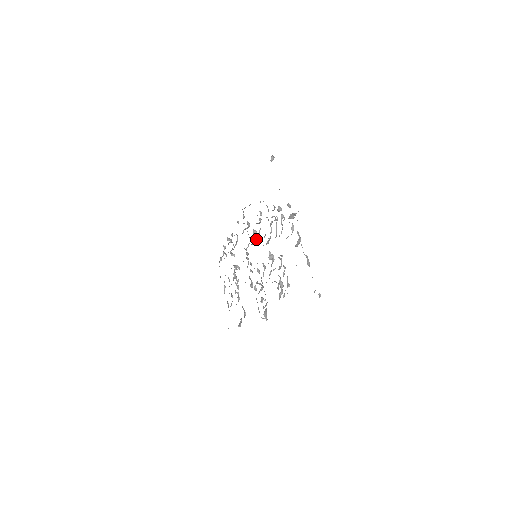
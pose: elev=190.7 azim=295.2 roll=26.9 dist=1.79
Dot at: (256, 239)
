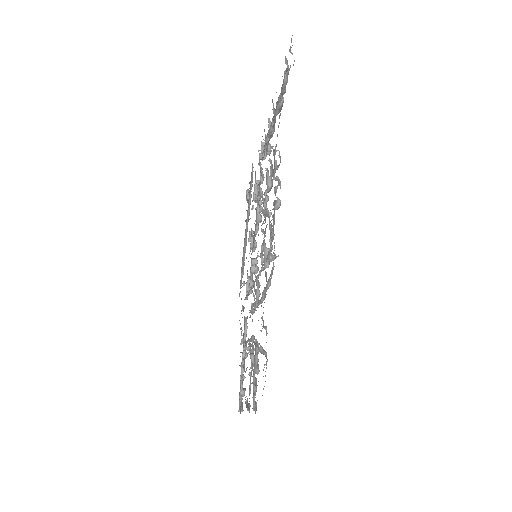
Dot at: (255, 259)
